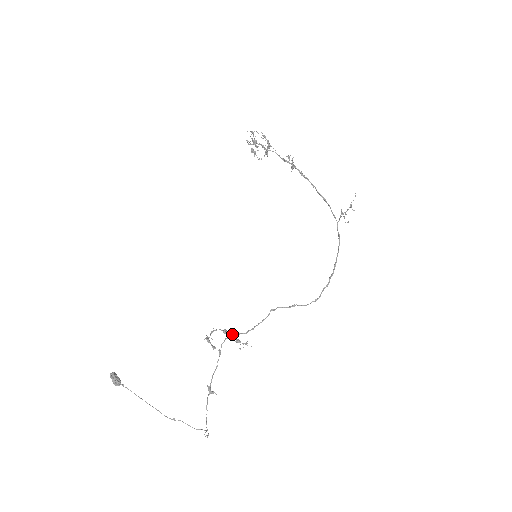
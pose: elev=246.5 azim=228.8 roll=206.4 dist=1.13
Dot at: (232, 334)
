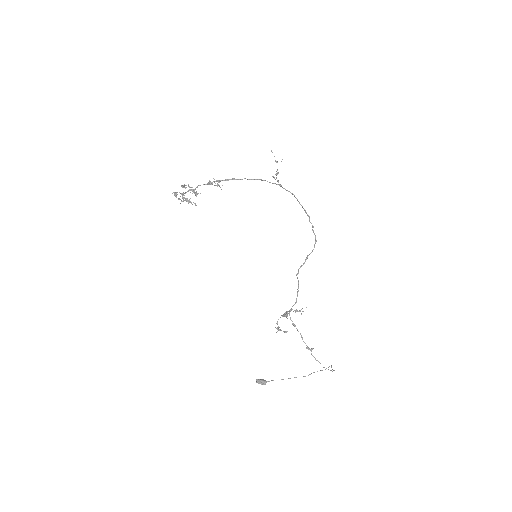
Dot at: occluded
